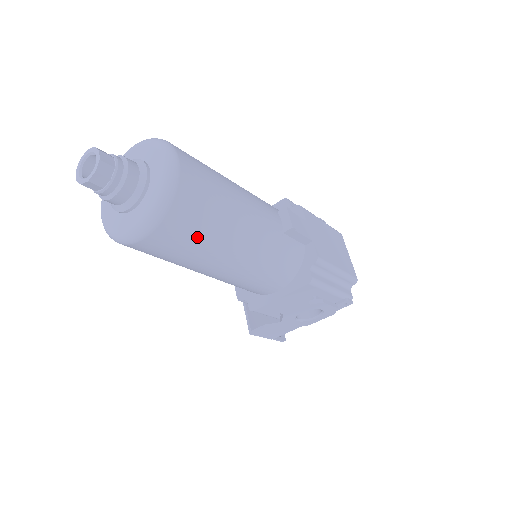
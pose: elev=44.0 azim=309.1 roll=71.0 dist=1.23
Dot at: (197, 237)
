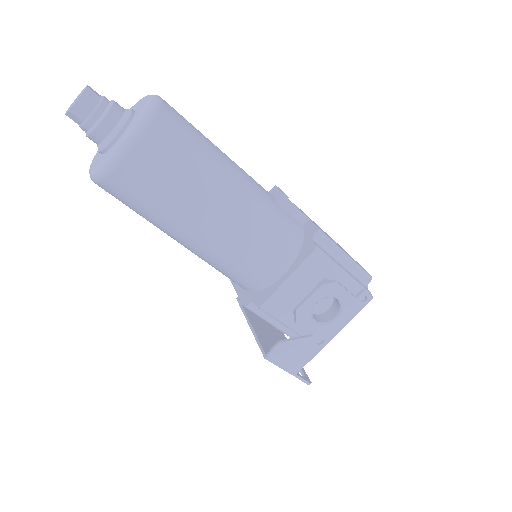
Dot at: (183, 164)
